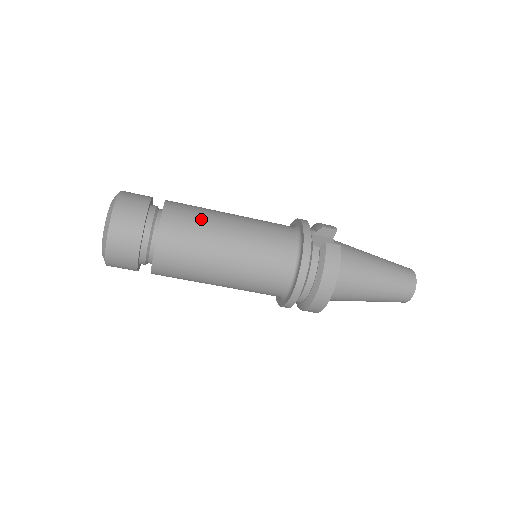
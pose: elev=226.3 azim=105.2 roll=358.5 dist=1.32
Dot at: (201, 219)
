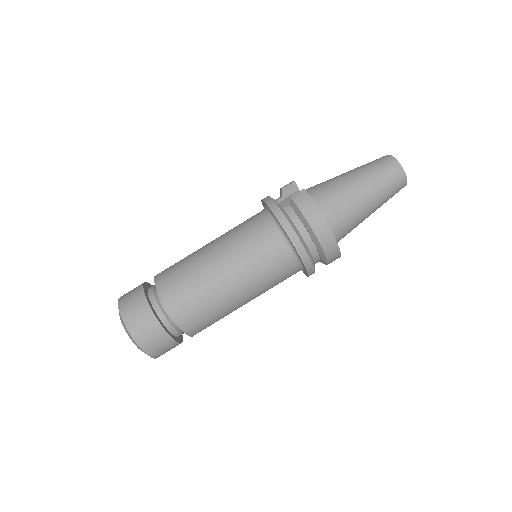
Dot at: (186, 265)
